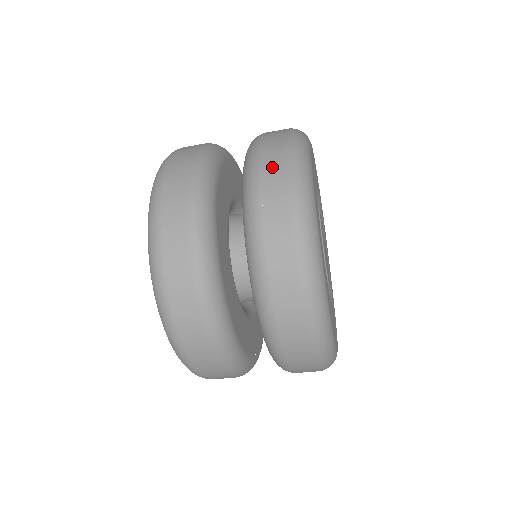
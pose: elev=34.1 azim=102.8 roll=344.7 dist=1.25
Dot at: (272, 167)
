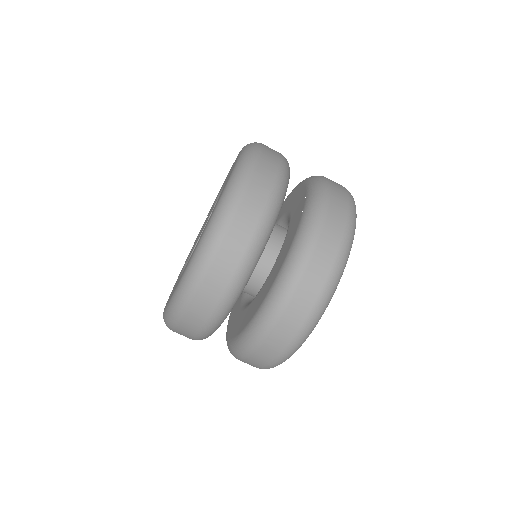
Dot at: (338, 208)
